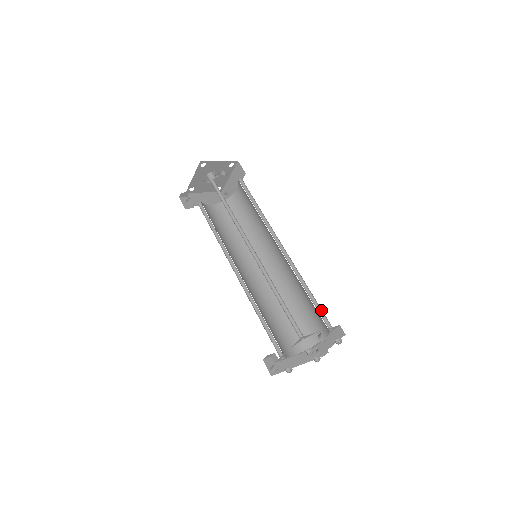
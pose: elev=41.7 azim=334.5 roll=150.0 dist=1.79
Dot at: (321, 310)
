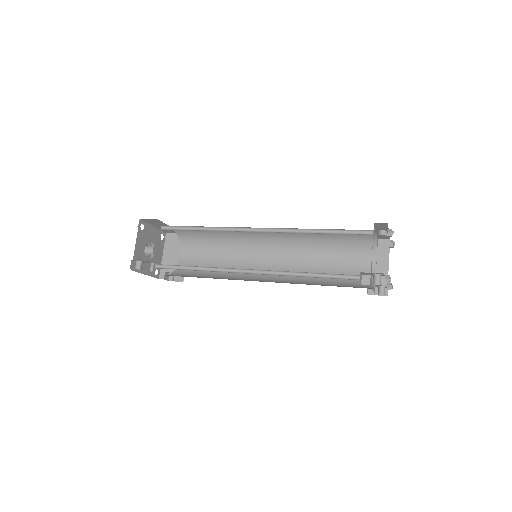
Dot at: (353, 243)
